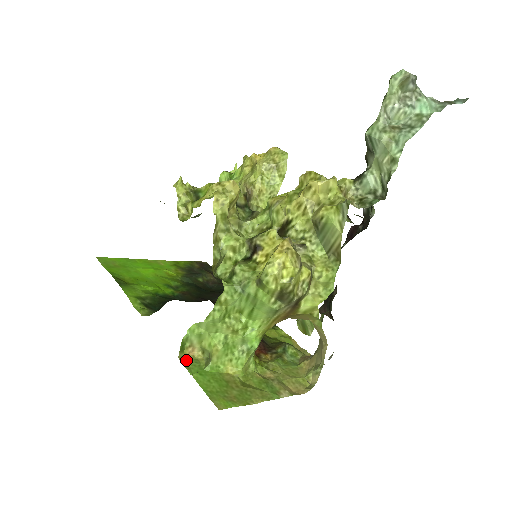
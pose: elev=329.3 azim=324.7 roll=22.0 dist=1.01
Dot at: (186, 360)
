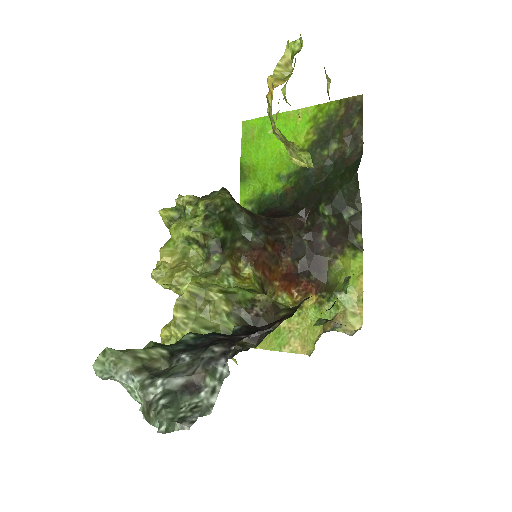
Dot at: occluded
